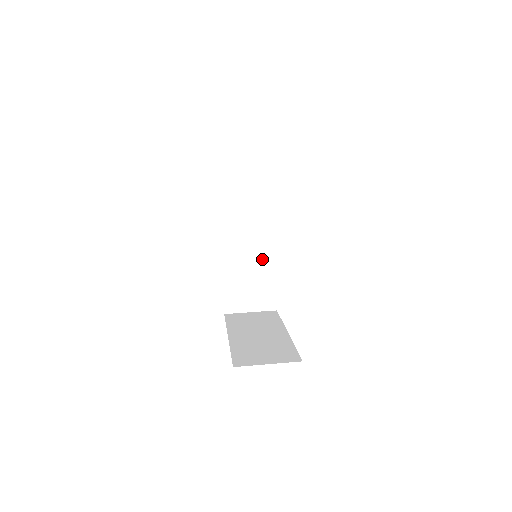
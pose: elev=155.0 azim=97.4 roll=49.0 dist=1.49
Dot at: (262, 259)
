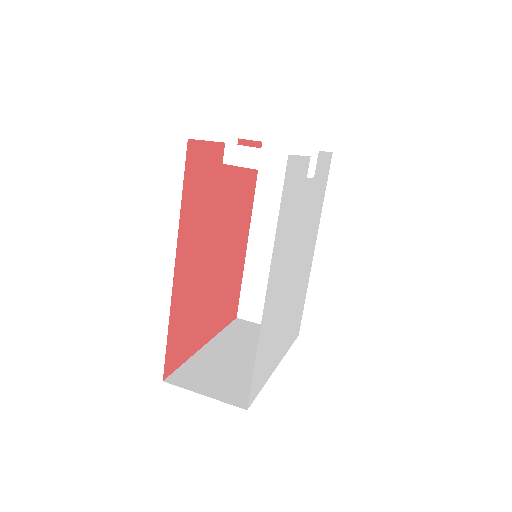
Dot at: occluded
